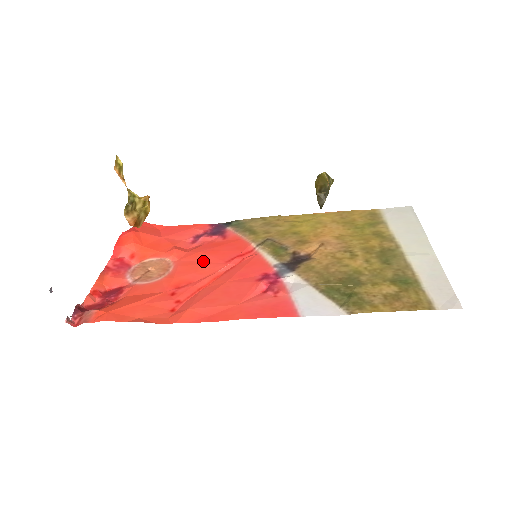
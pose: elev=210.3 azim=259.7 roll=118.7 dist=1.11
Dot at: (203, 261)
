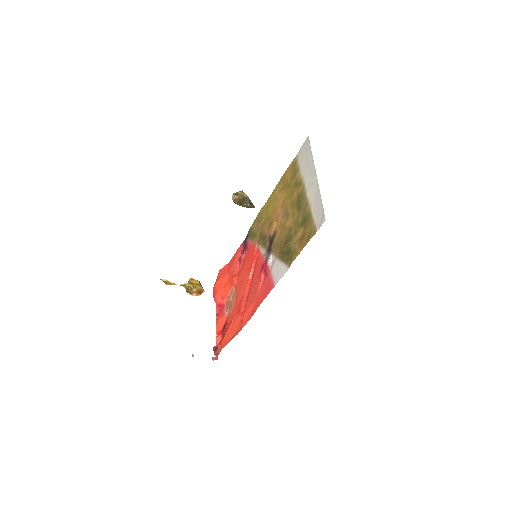
Dot at: (243, 277)
